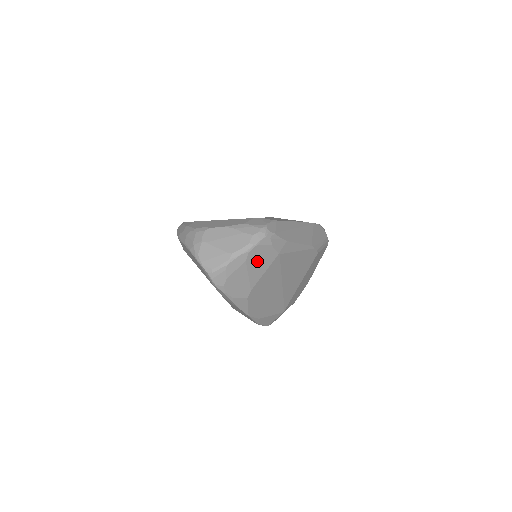
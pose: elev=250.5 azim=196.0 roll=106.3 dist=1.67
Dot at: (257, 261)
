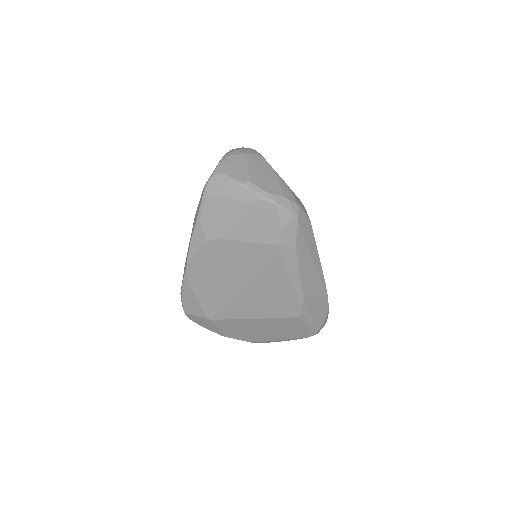
Dot at: (257, 220)
